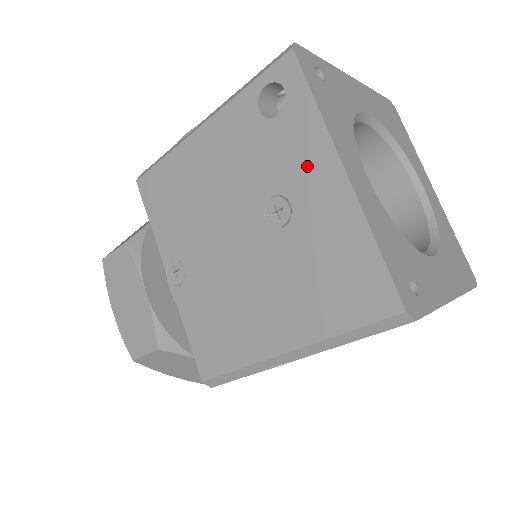
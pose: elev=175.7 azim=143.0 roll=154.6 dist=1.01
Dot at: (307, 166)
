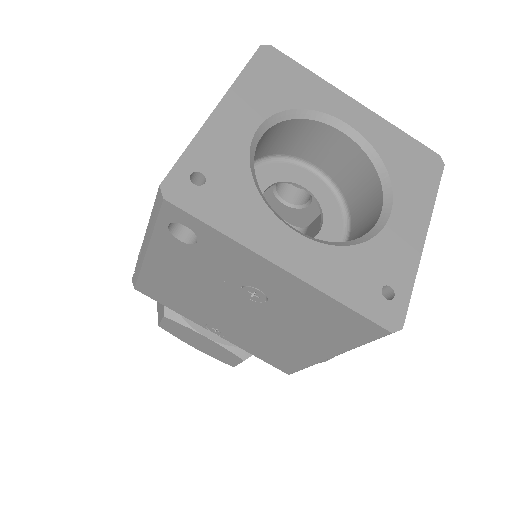
Dot at: (250, 269)
